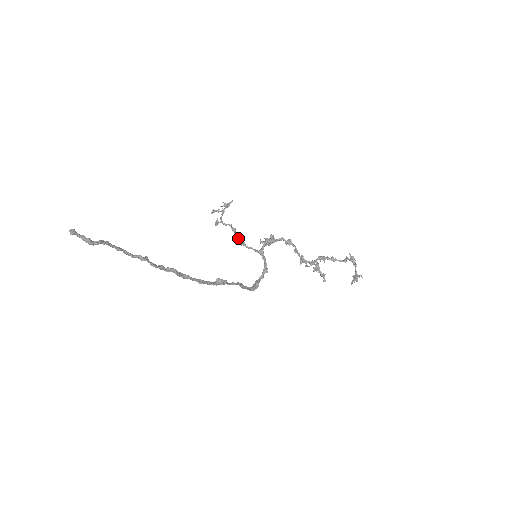
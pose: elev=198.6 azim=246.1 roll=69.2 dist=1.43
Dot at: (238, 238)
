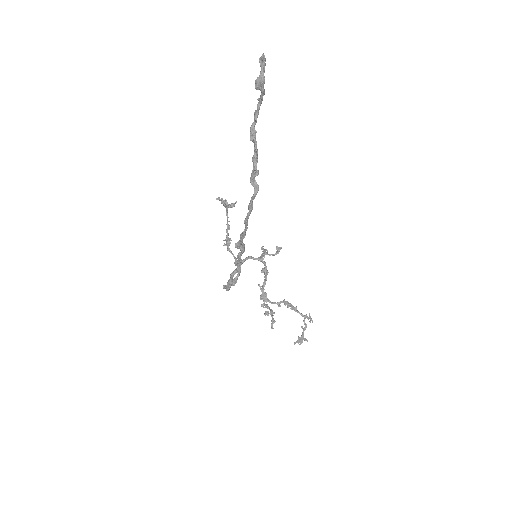
Dot at: occluded
